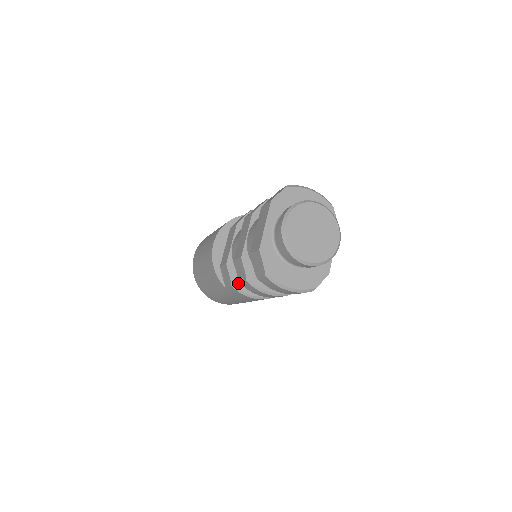
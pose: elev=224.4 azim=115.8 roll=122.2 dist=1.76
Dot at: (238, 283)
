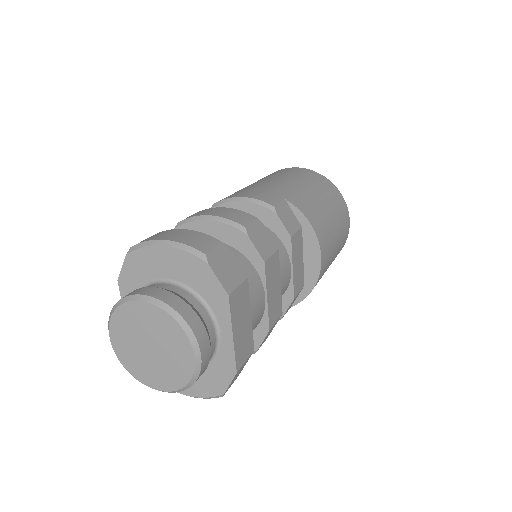
Dot at: occluded
